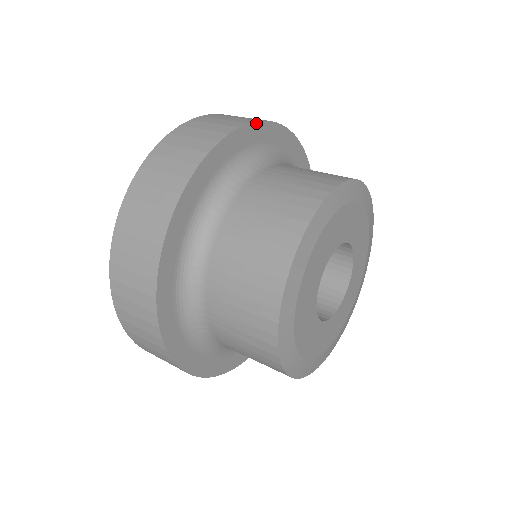
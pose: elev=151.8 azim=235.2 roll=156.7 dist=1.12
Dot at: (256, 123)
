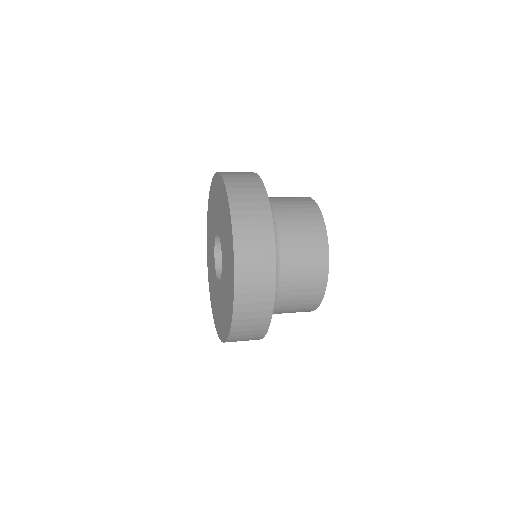
Dot at: (271, 212)
